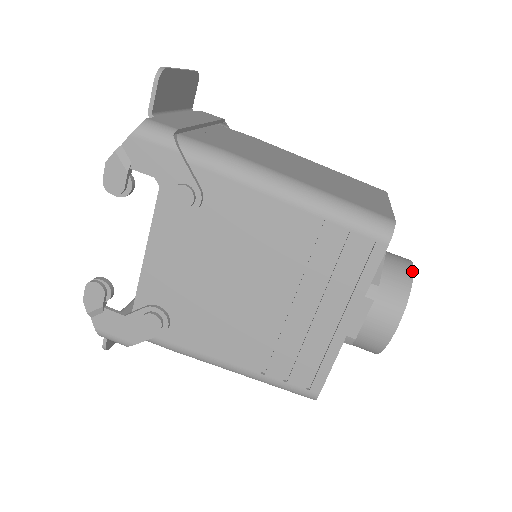
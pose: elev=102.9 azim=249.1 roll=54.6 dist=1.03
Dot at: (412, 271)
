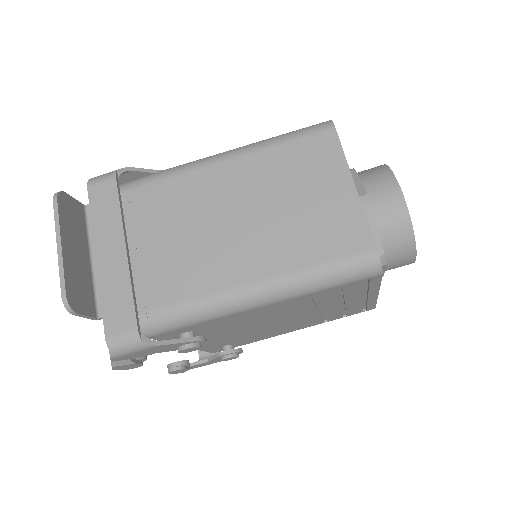
Dot at: (406, 211)
